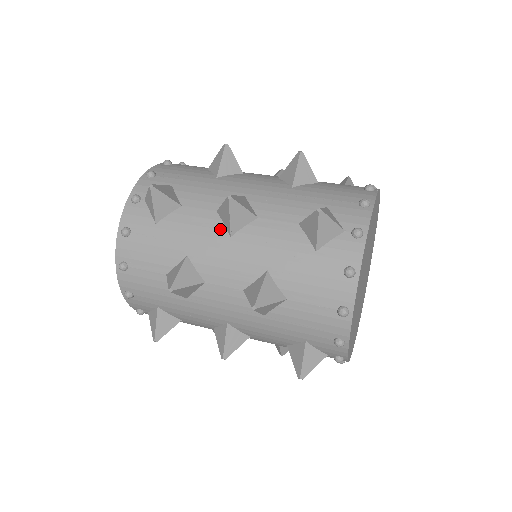
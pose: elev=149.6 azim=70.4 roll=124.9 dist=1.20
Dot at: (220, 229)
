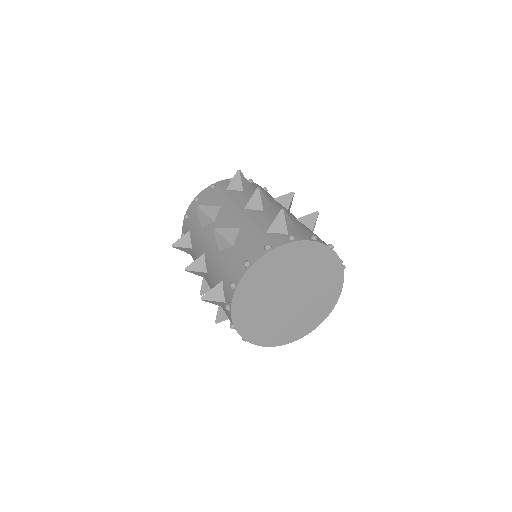
Dot at: occluded
